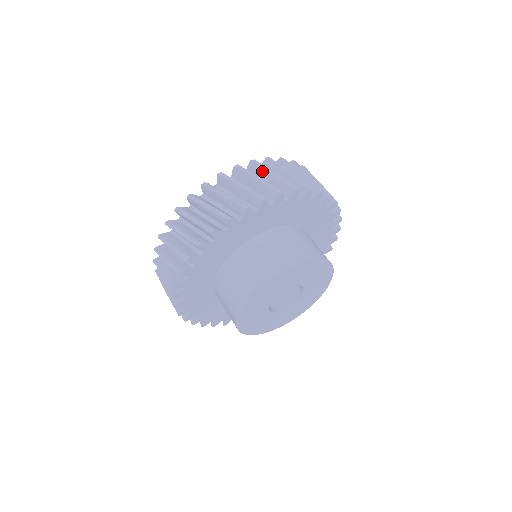
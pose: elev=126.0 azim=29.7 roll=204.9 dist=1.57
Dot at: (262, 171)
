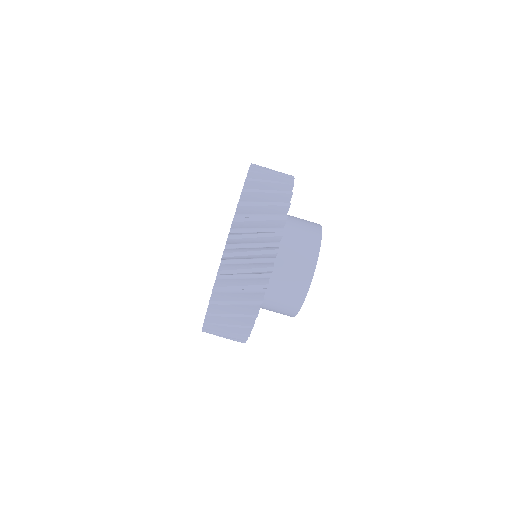
Dot at: (252, 208)
